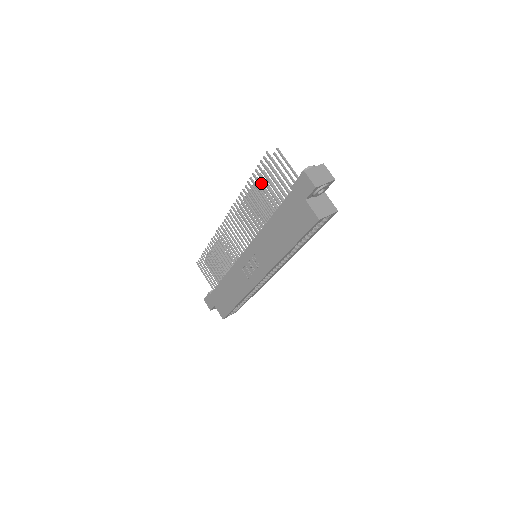
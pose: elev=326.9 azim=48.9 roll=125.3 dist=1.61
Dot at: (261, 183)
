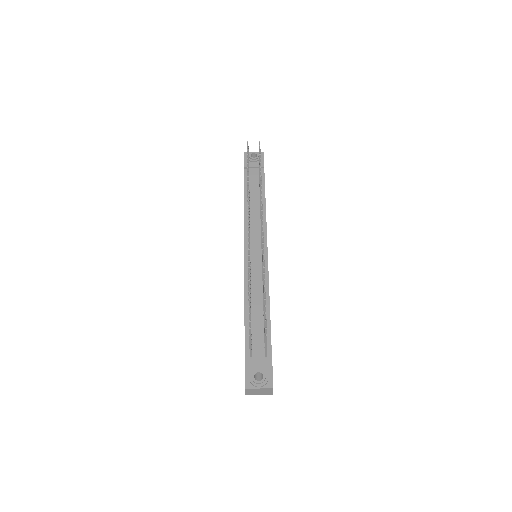
Dot at: (263, 290)
